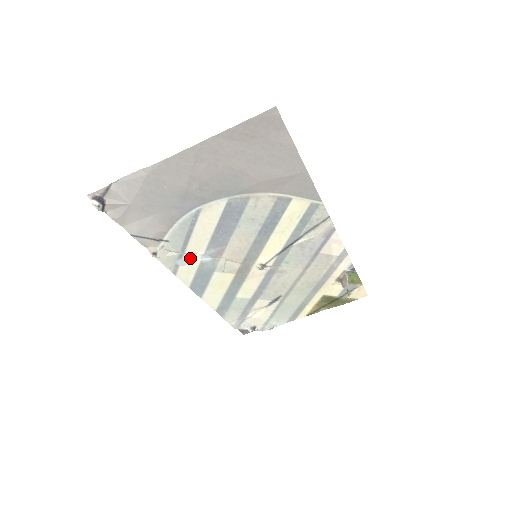
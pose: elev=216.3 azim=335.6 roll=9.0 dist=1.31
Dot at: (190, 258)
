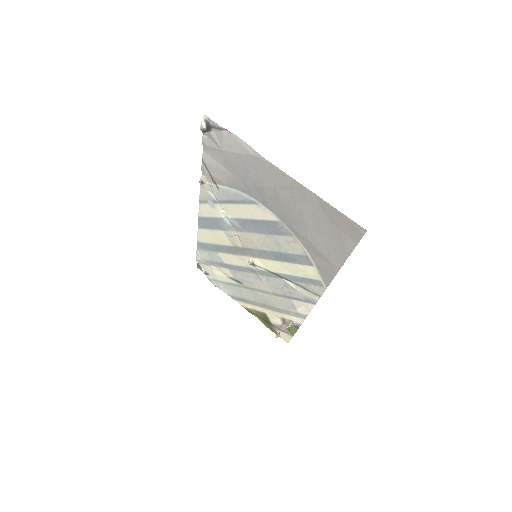
Dot at: (219, 209)
